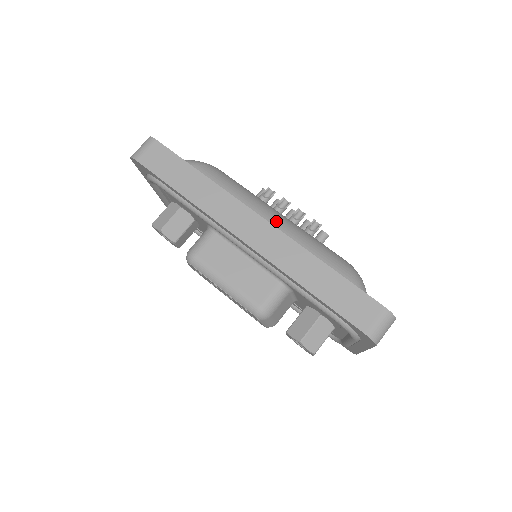
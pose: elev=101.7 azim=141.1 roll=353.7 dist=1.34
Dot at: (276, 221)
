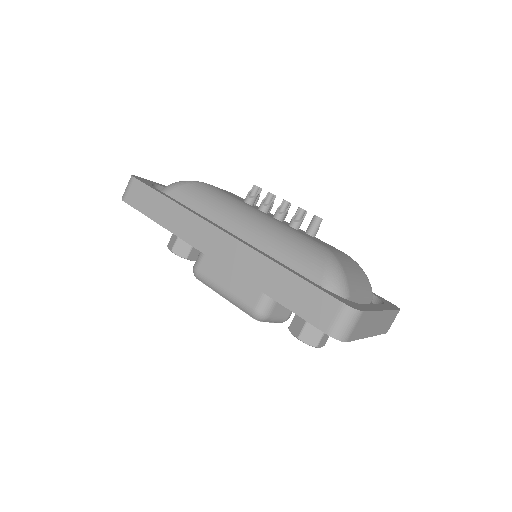
Dot at: (248, 226)
